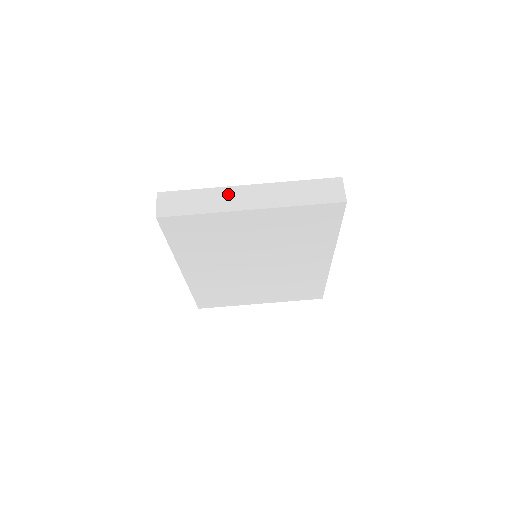
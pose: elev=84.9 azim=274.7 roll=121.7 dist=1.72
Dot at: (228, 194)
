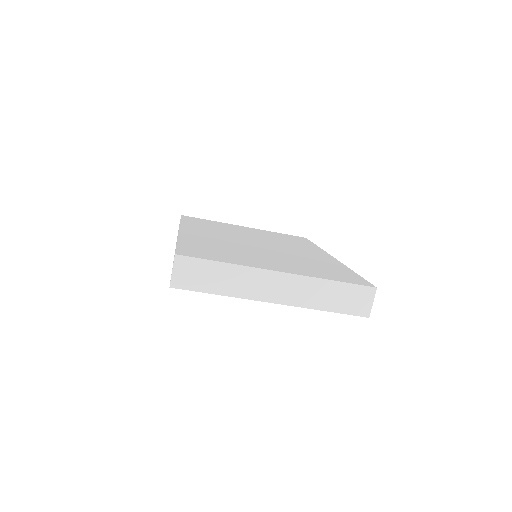
Dot at: (255, 278)
